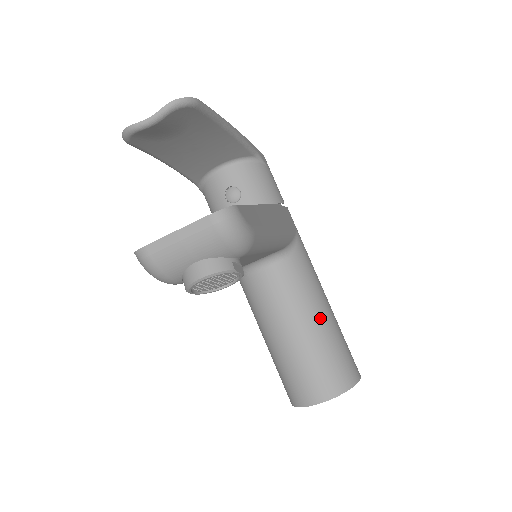
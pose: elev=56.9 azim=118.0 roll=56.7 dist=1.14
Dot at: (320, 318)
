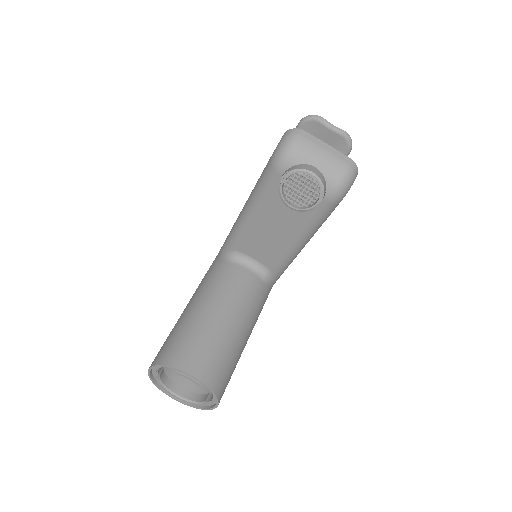
Dot at: (245, 333)
